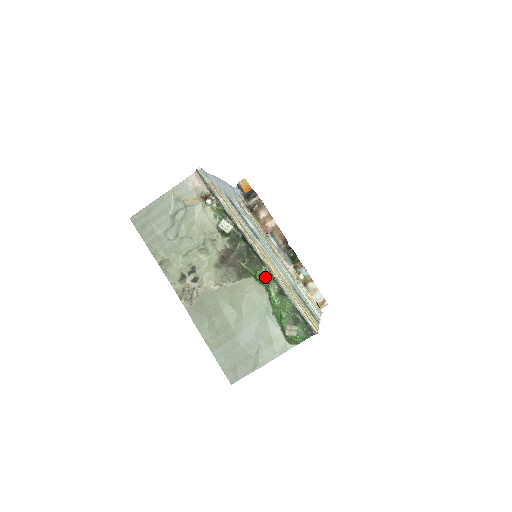
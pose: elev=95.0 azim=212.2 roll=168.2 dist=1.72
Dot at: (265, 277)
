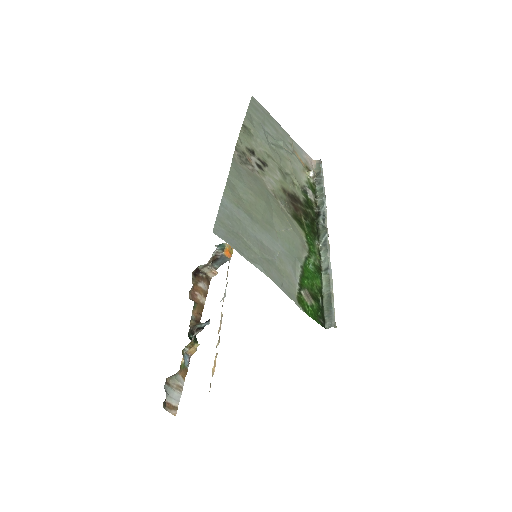
Dot at: (314, 246)
